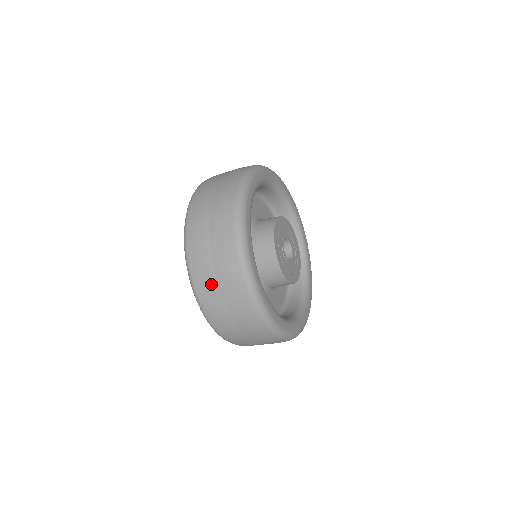
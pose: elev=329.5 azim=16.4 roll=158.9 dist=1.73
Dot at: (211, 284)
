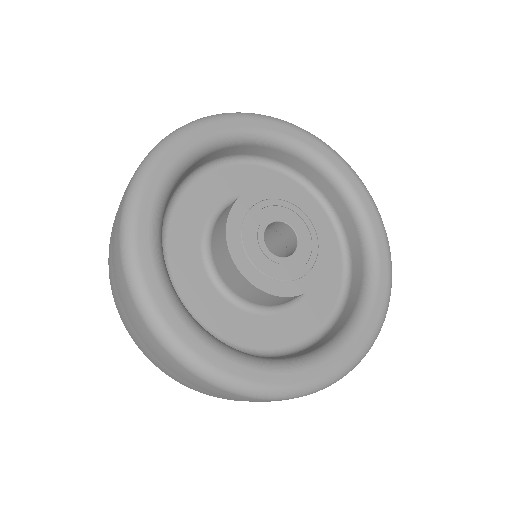
Dot at: occluded
